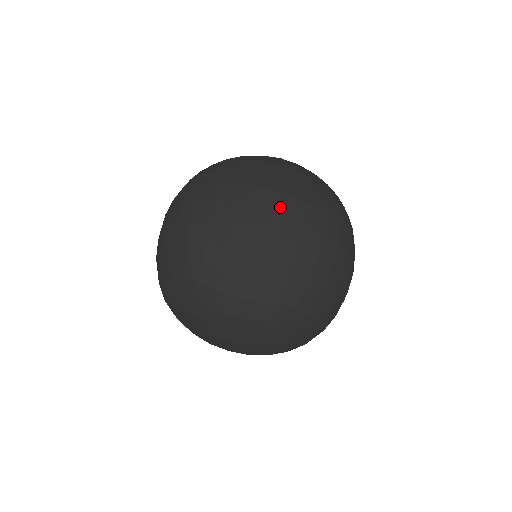
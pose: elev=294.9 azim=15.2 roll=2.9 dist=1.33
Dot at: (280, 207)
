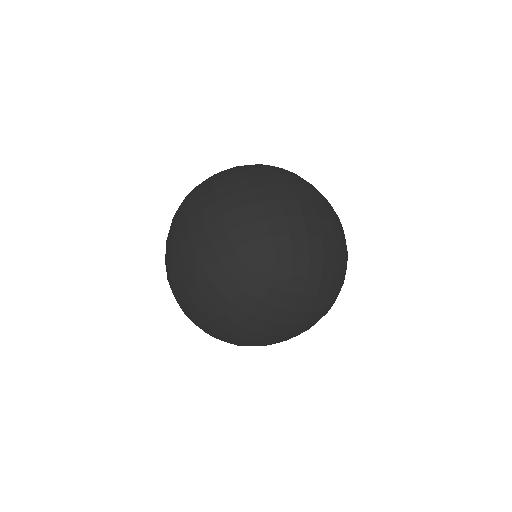
Dot at: (319, 200)
